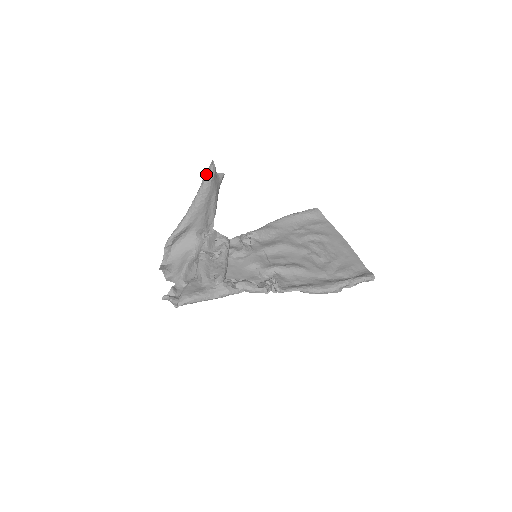
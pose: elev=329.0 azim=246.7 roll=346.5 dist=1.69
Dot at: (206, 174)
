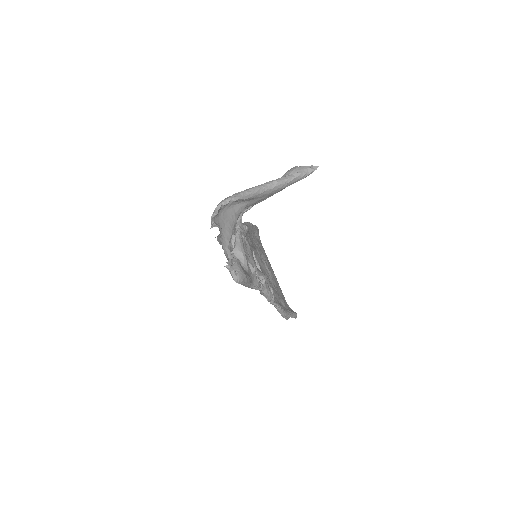
Dot at: (305, 172)
